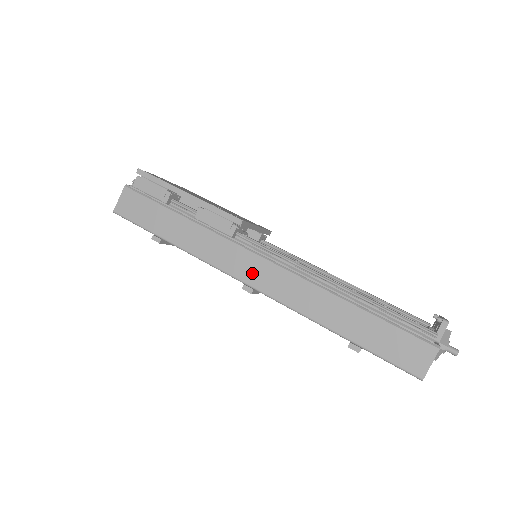
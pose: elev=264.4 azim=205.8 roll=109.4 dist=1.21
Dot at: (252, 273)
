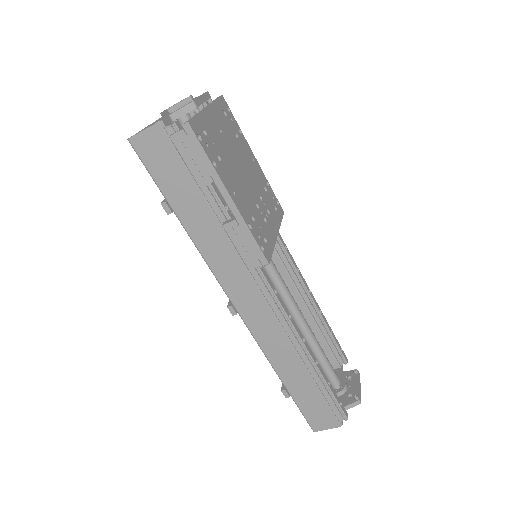
Dot at: (245, 302)
